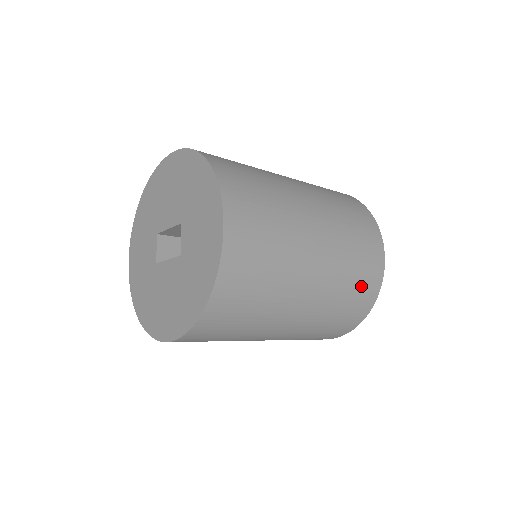
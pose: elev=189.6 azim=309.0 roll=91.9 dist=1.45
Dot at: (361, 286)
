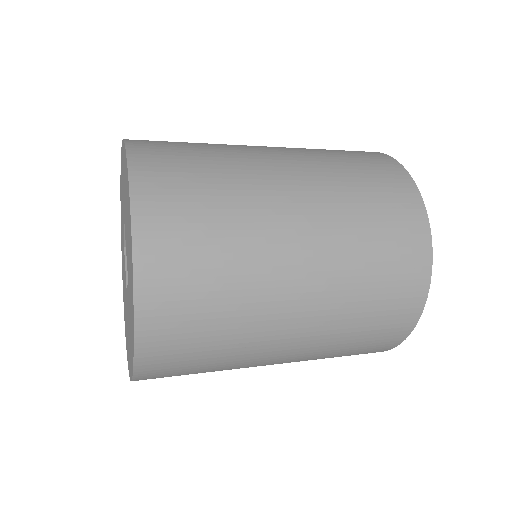
Dot at: occluded
